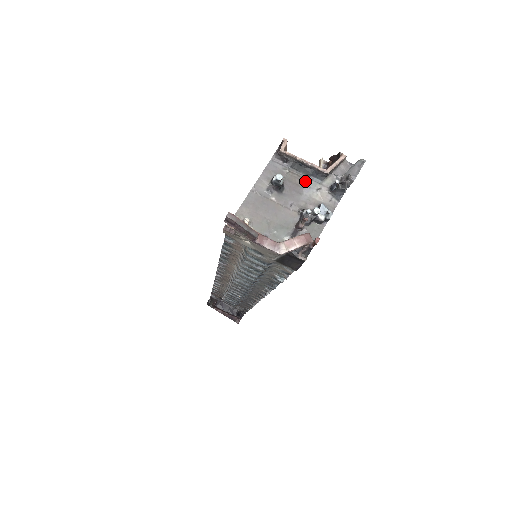
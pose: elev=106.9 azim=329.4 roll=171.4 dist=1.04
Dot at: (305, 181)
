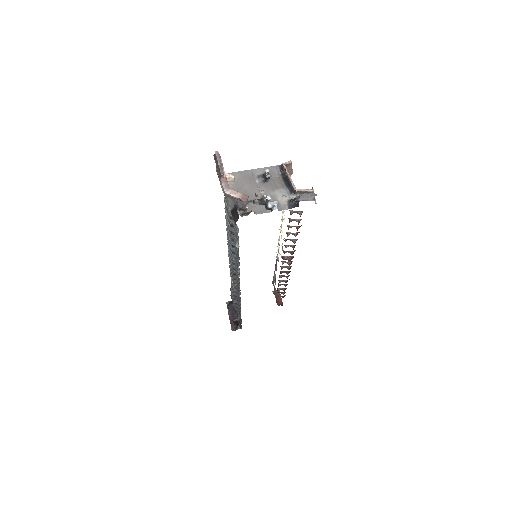
Dot at: (282, 187)
